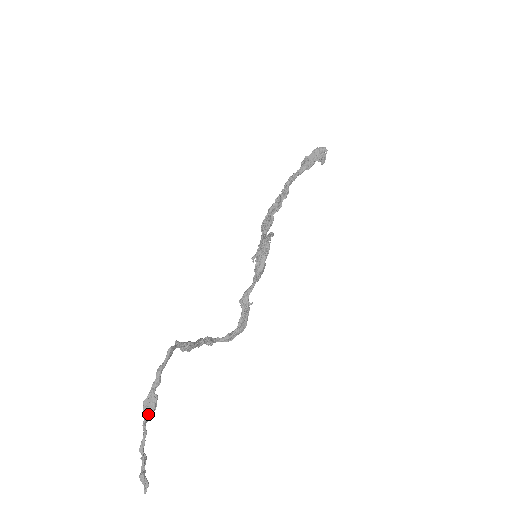
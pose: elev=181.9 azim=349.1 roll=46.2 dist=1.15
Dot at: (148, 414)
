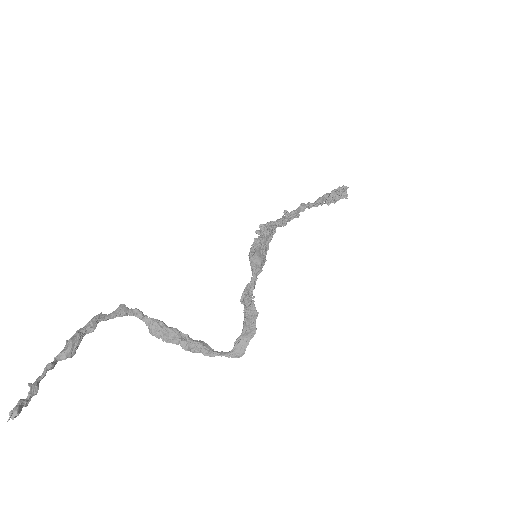
Dot at: (65, 349)
